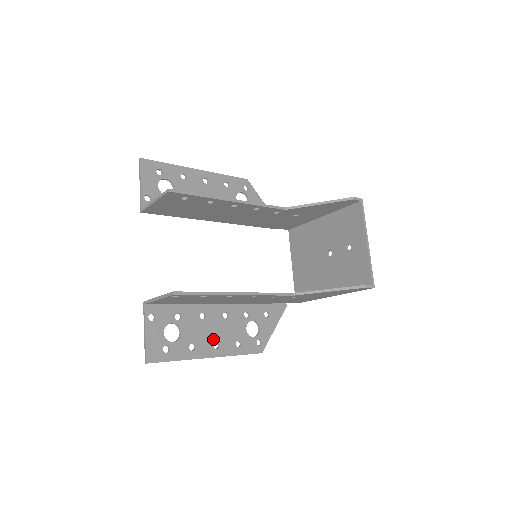
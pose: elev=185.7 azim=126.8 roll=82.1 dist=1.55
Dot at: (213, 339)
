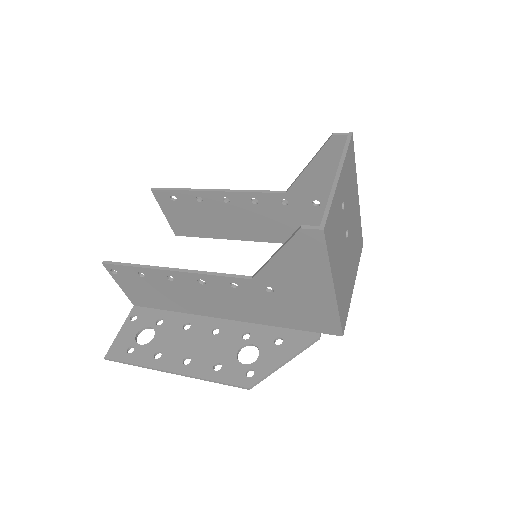
Dot at: (187, 353)
